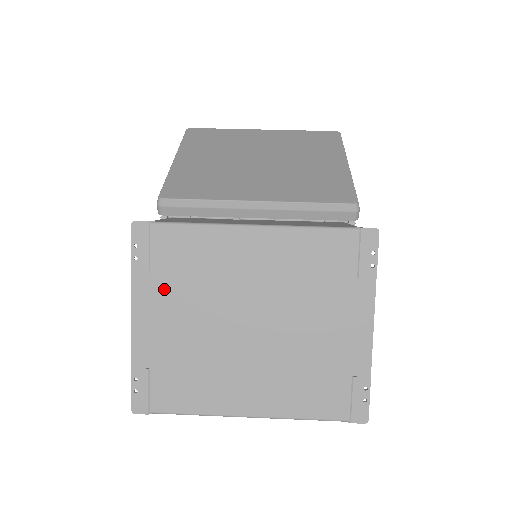
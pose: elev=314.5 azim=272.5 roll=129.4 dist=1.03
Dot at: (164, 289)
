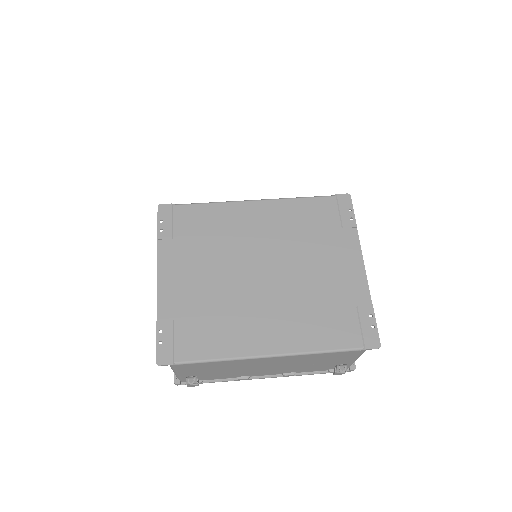
Dot at: (185, 252)
